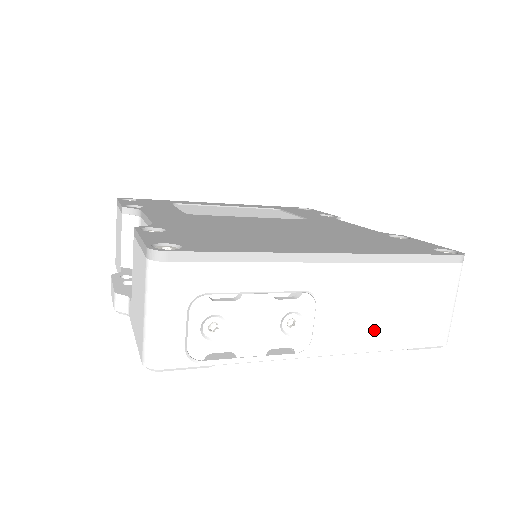
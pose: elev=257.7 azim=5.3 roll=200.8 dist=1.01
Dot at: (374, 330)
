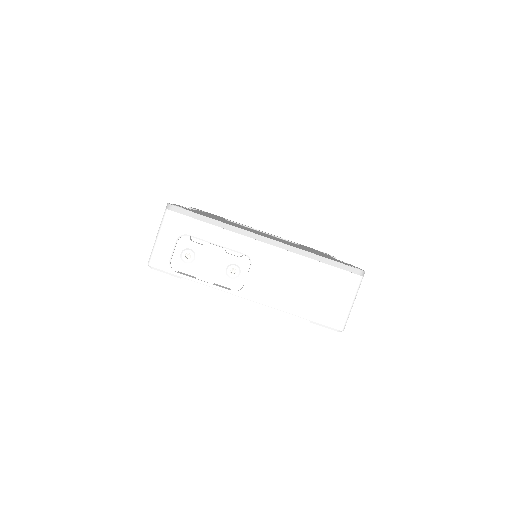
Dot at: (286, 296)
